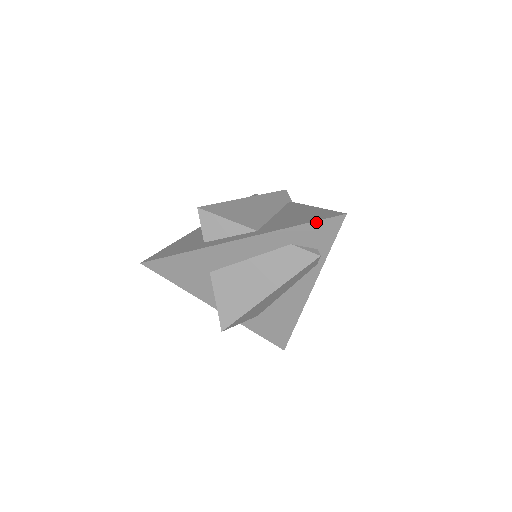
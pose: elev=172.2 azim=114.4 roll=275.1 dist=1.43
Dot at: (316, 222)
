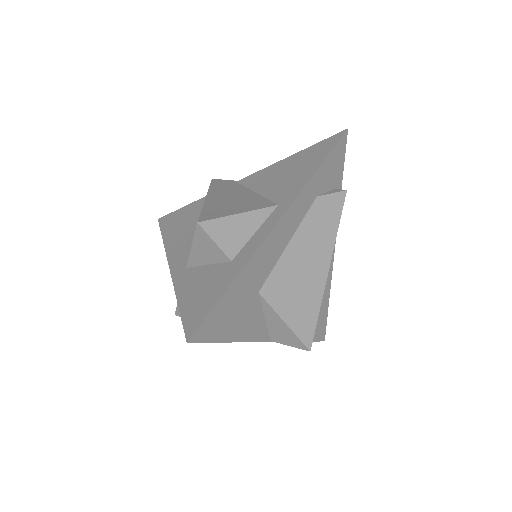
Dot at: (330, 154)
